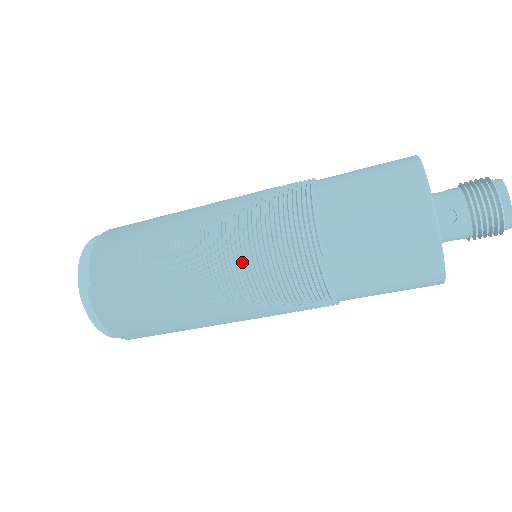
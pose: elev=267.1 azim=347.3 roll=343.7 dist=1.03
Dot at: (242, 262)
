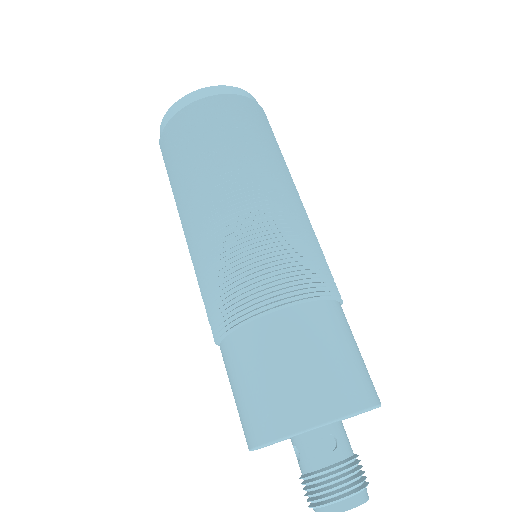
Dot at: (199, 272)
